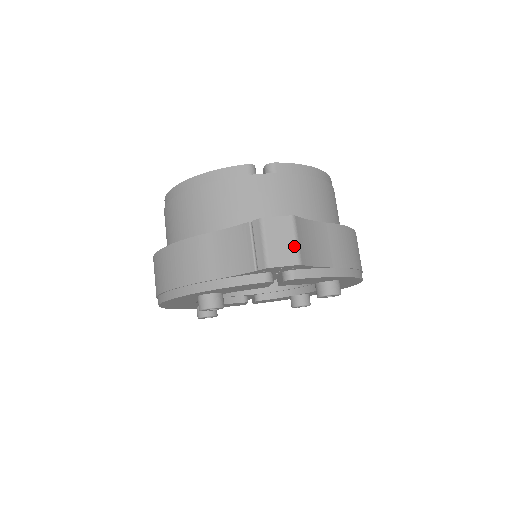
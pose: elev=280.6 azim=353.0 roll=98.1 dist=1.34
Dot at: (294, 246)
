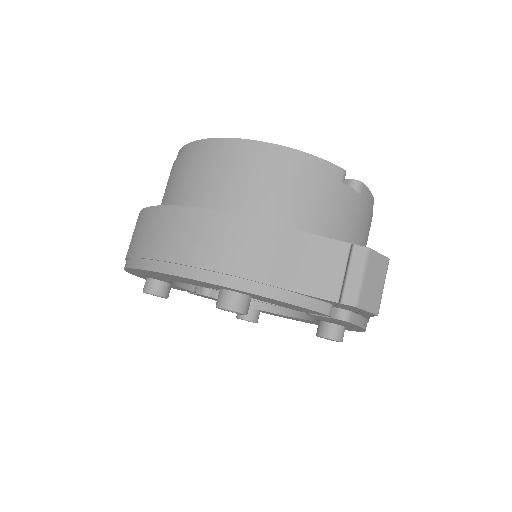
Dot at: (381, 293)
